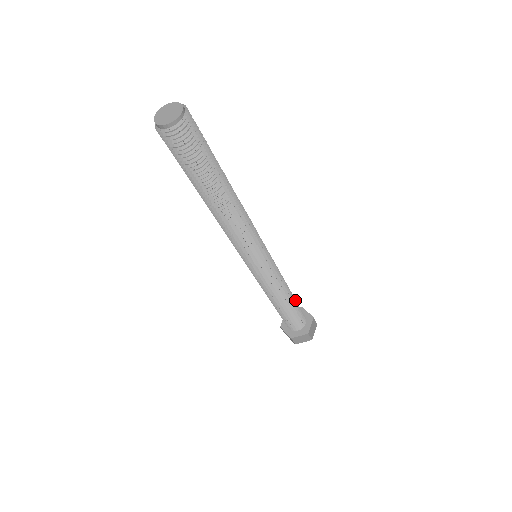
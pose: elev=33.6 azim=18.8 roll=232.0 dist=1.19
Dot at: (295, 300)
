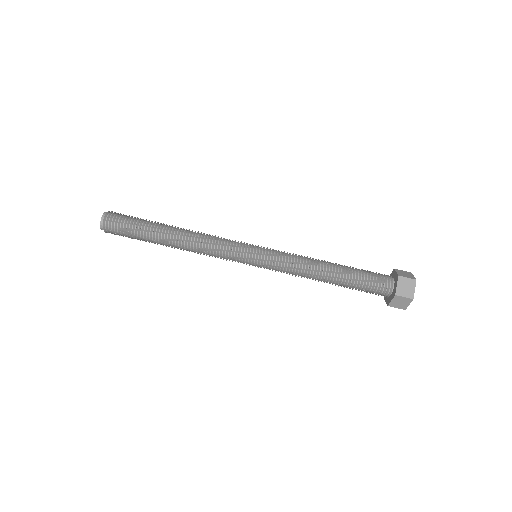
Dot at: (346, 266)
